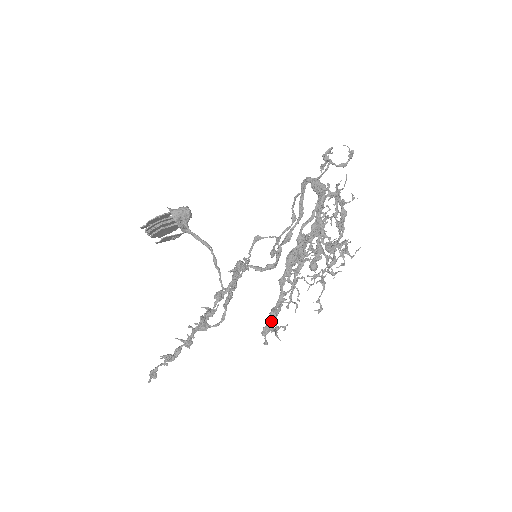
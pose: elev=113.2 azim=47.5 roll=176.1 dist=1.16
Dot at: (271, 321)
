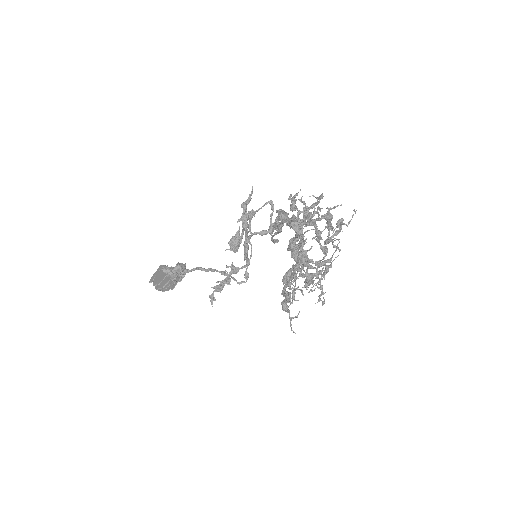
Dot at: occluded
